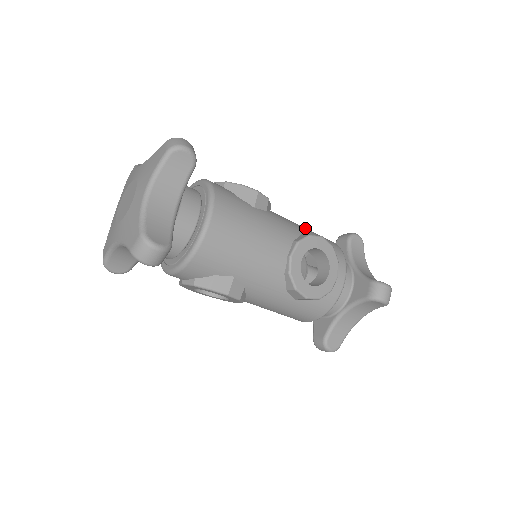
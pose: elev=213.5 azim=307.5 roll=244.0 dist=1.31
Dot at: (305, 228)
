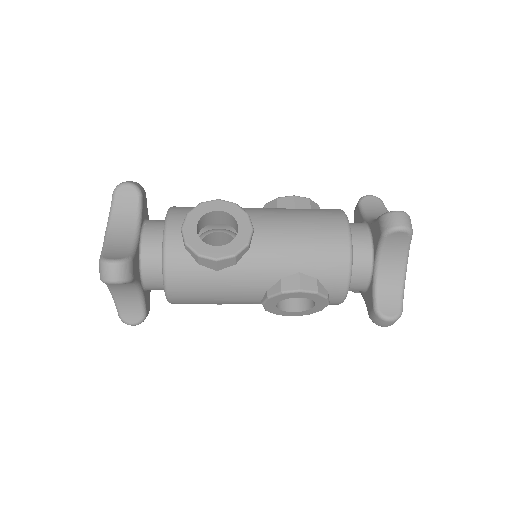
Dot at: (300, 252)
